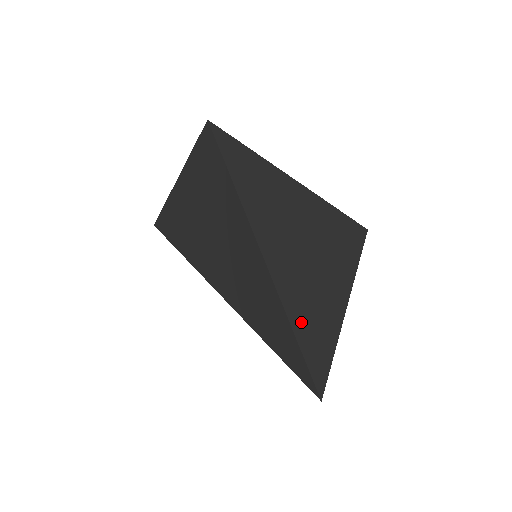
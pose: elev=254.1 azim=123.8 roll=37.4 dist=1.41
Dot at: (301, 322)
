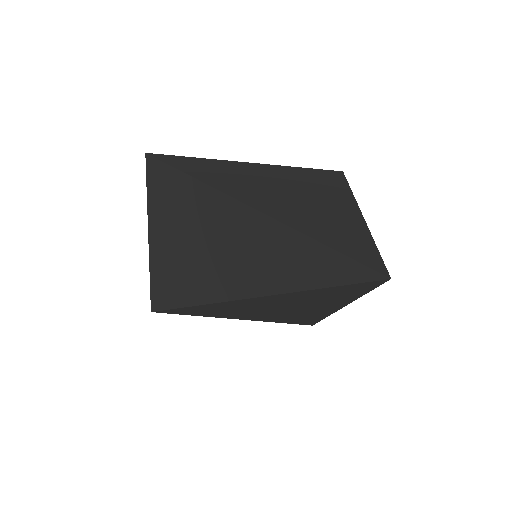
Dot at: (322, 234)
